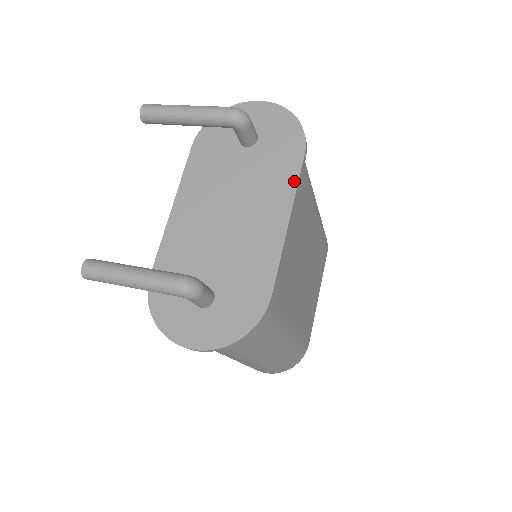
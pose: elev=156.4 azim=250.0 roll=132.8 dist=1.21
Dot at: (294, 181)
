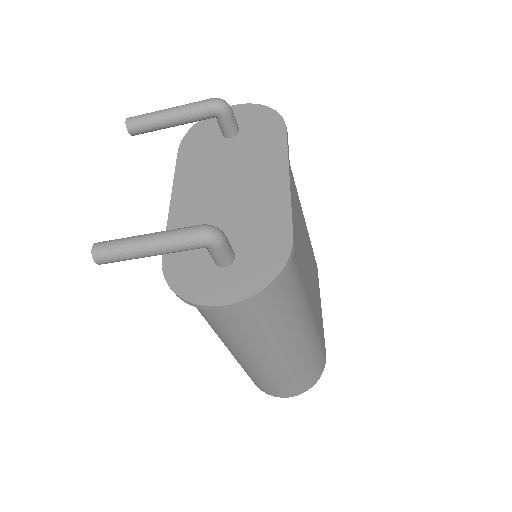
Dot at: (283, 148)
